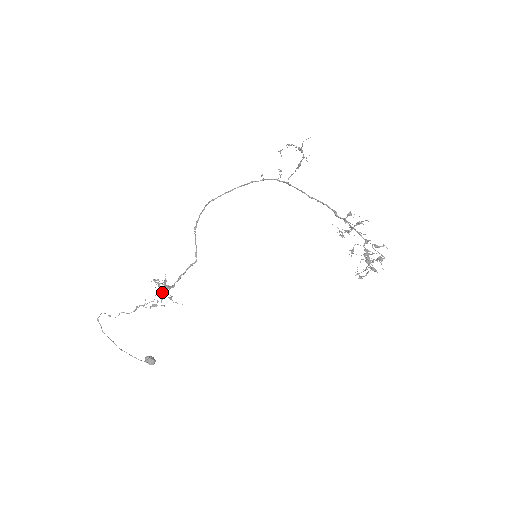
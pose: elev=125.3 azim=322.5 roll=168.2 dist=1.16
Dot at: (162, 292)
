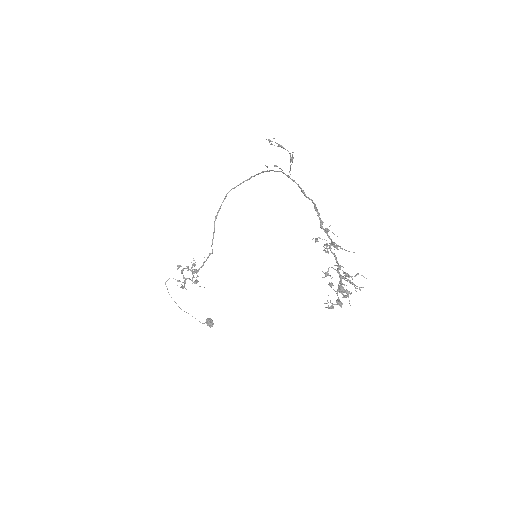
Dot at: (183, 278)
